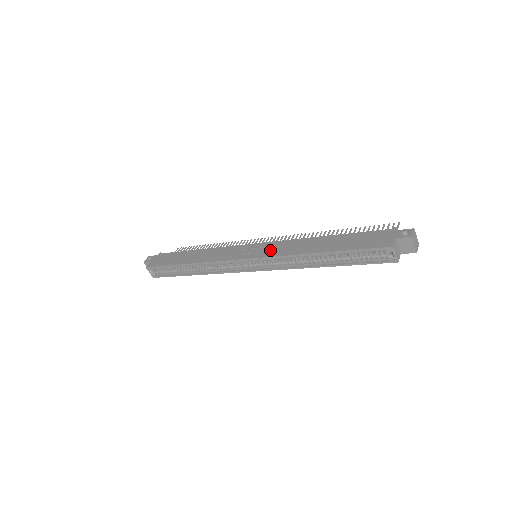
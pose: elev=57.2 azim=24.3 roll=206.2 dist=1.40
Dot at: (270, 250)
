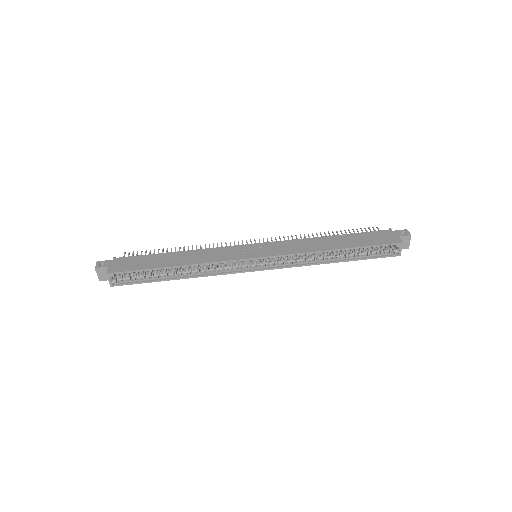
Dot at: (280, 249)
